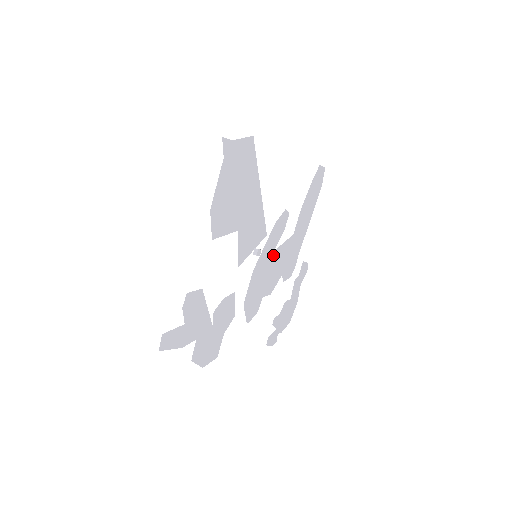
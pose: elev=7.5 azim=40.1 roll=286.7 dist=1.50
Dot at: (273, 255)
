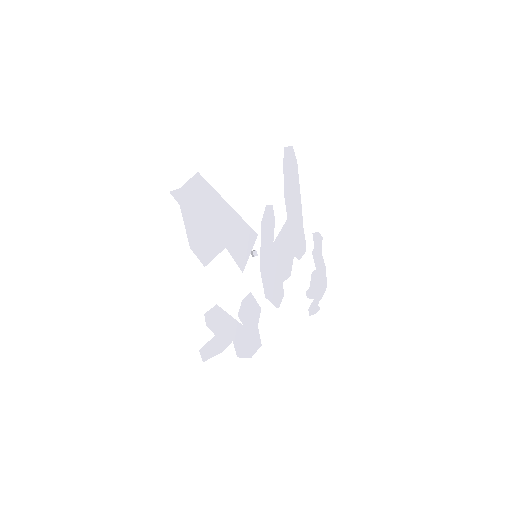
Dot at: (274, 246)
